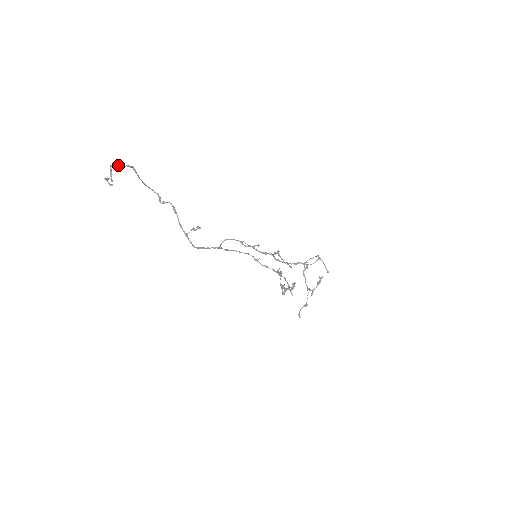
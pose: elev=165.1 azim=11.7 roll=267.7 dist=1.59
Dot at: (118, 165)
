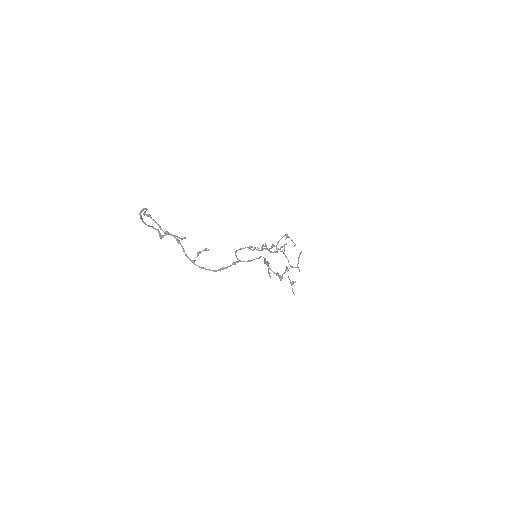
Dot at: (144, 212)
